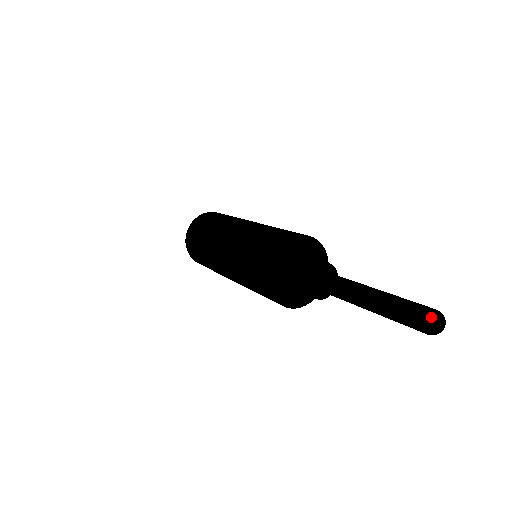
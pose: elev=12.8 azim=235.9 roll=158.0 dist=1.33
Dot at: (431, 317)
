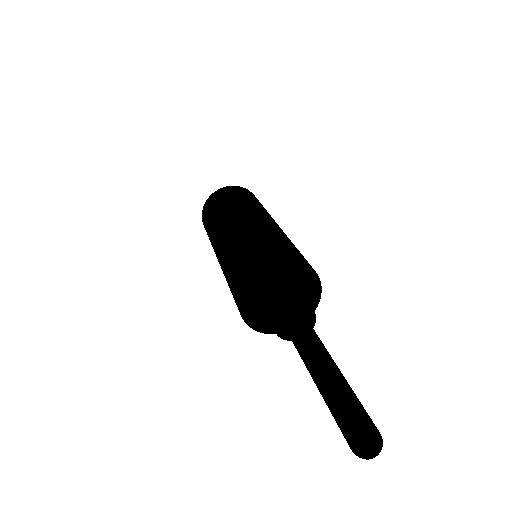
Dot at: (378, 435)
